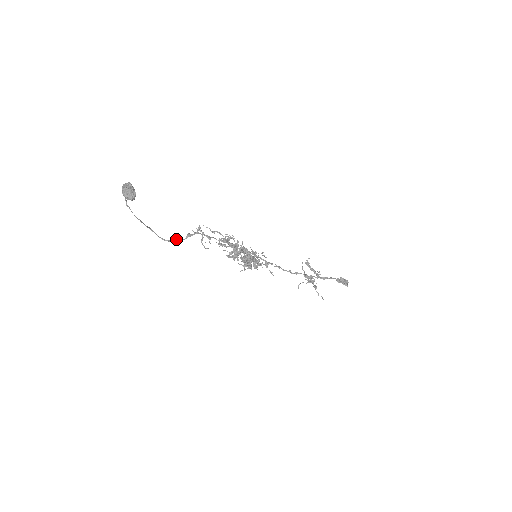
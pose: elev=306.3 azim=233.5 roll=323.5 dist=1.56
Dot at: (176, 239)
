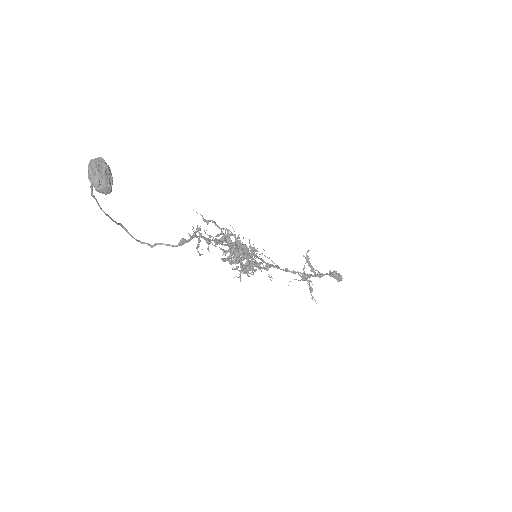
Dot at: (161, 244)
